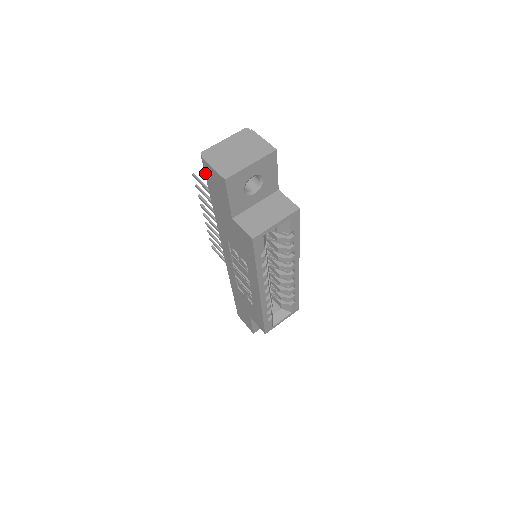
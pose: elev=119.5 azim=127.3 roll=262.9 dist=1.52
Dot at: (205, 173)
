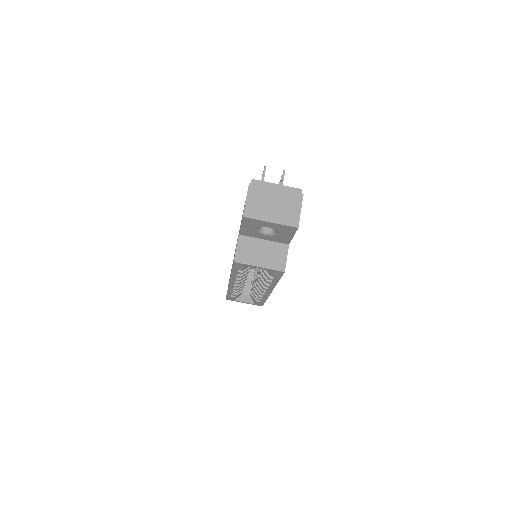
Dot at: occluded
